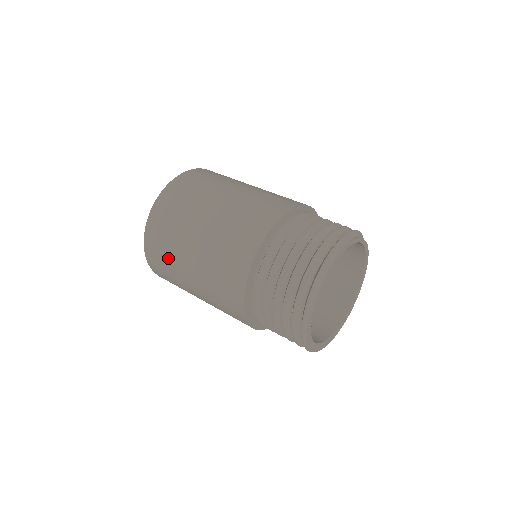
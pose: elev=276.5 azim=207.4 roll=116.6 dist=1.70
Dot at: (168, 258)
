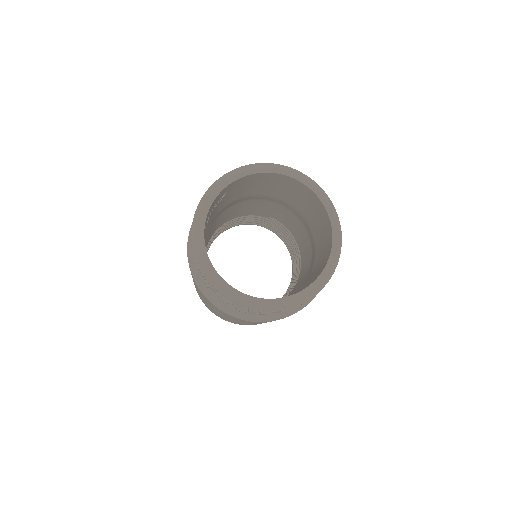
Dot at: occluded
